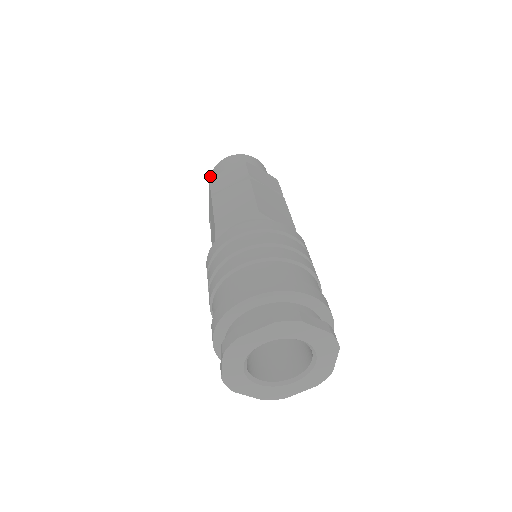
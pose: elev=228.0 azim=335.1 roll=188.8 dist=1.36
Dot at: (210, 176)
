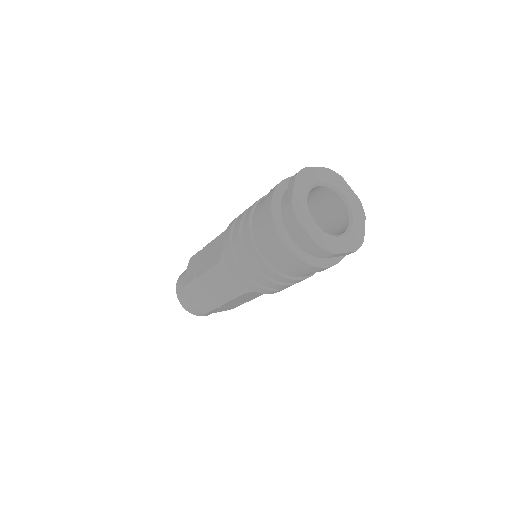
Dot at: (179, 277)
